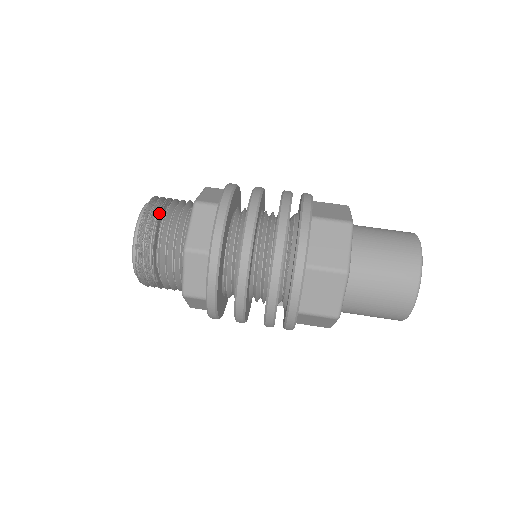
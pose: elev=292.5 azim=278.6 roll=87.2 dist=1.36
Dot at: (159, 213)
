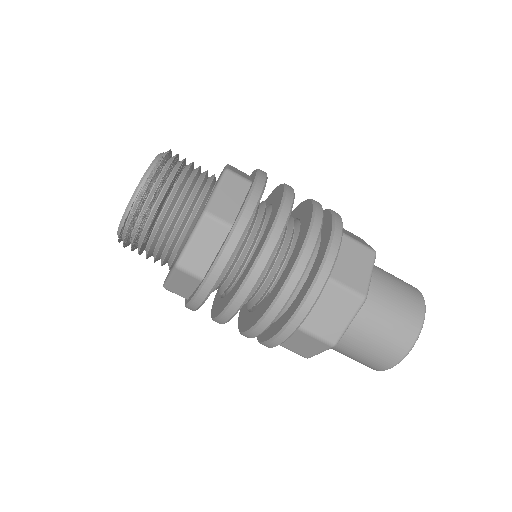
Dot at: (180, 166)
